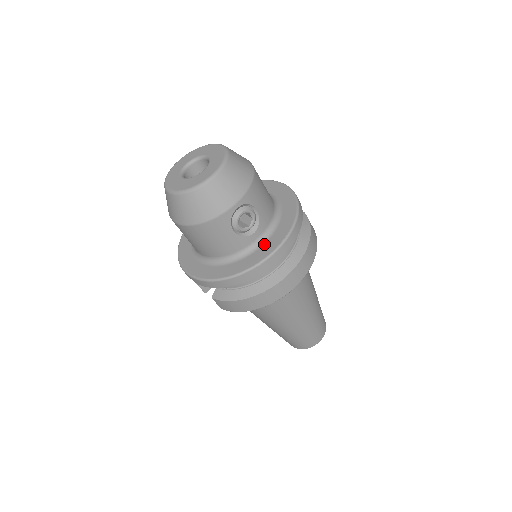
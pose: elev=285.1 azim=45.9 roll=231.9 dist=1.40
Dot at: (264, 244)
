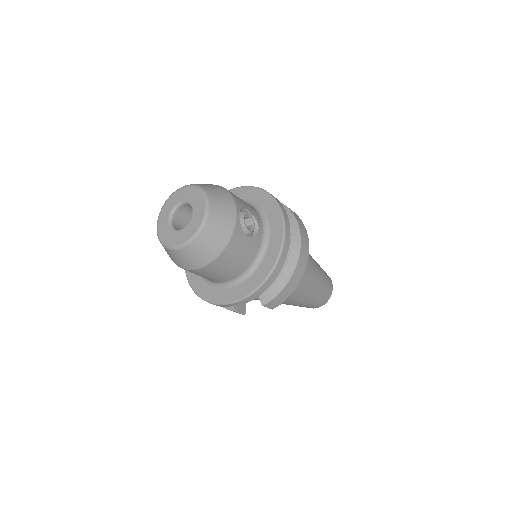
Dot at: (270, 230)
